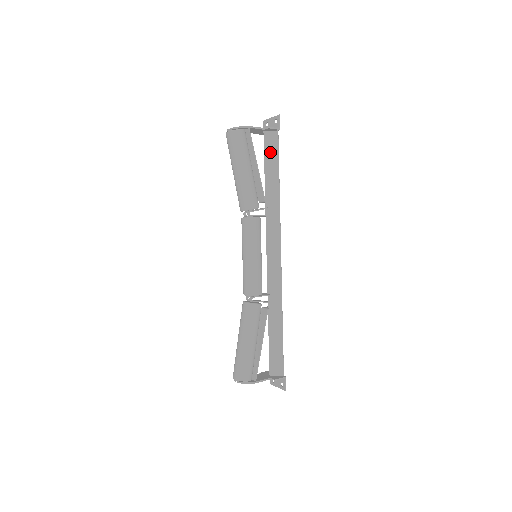
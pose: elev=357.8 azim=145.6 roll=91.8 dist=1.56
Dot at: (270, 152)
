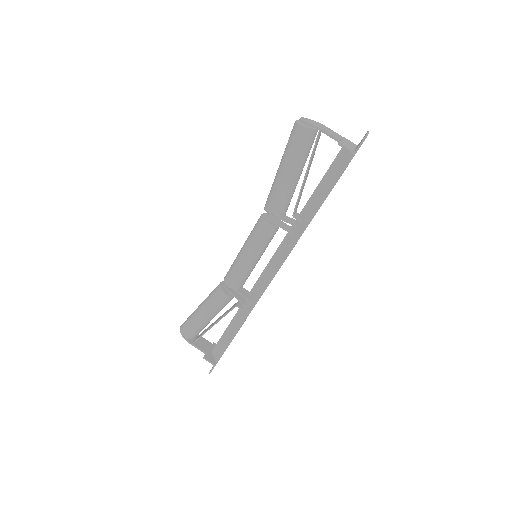
Dot at: (333, 171)
